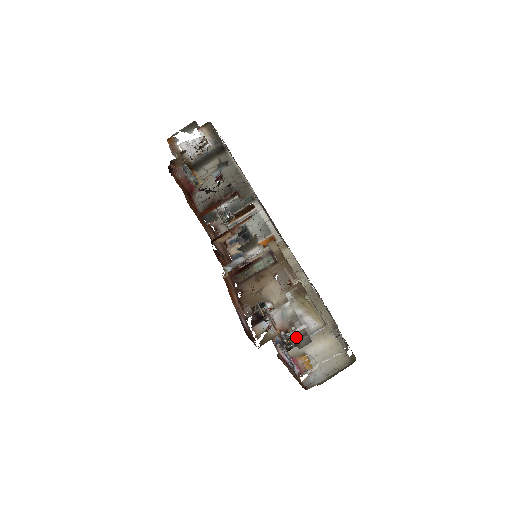
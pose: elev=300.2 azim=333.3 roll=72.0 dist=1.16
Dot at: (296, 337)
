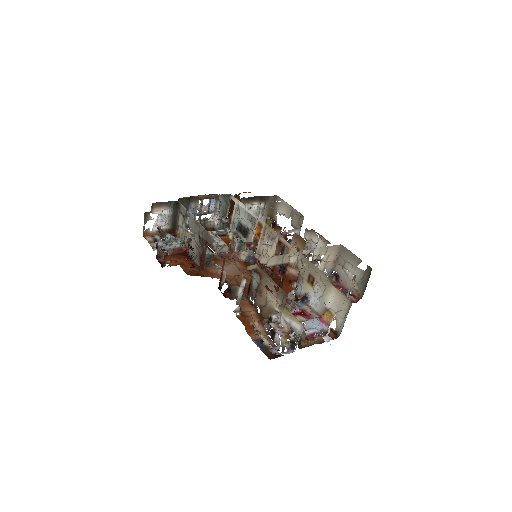
Dot at: (298, 334)
